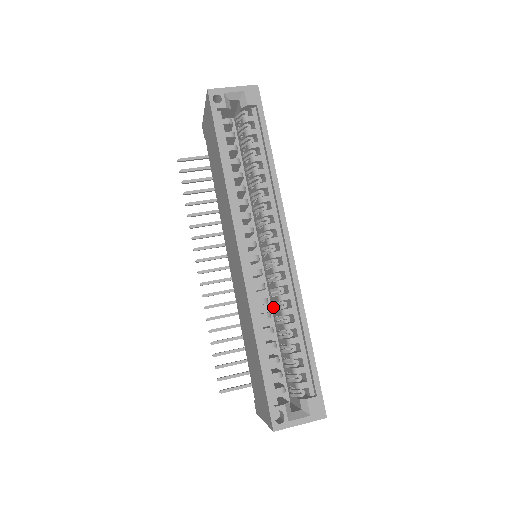
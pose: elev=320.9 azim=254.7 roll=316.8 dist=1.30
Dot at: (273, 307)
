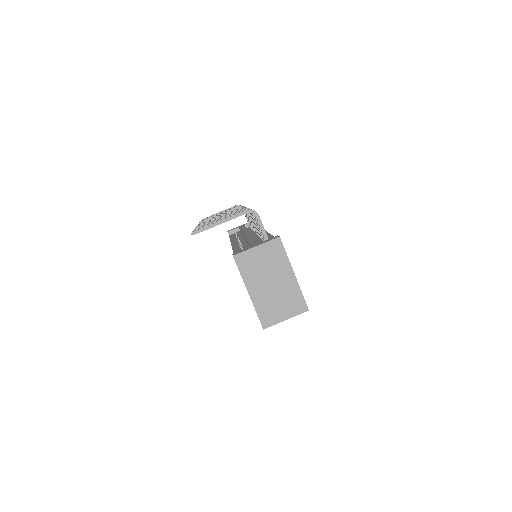
Dot at: occluded
